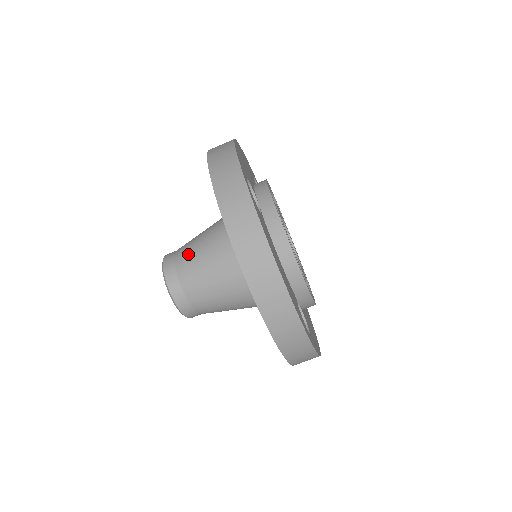
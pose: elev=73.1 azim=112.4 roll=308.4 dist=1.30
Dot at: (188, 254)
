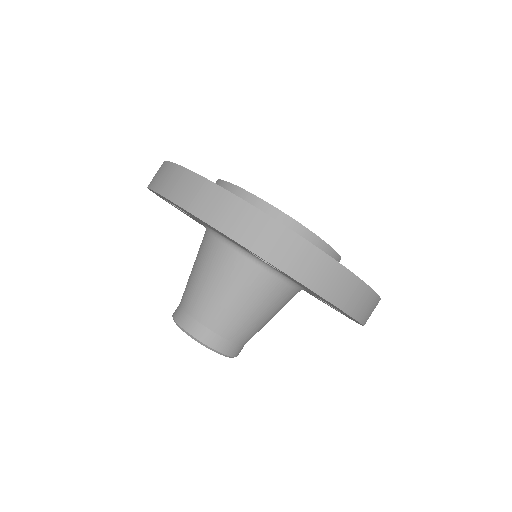
Dot at: (220, 314)
